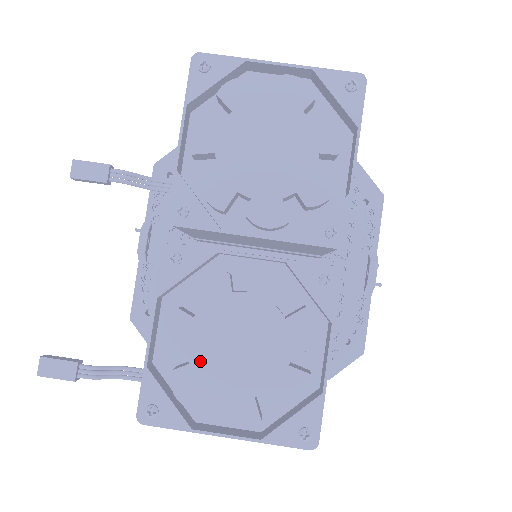
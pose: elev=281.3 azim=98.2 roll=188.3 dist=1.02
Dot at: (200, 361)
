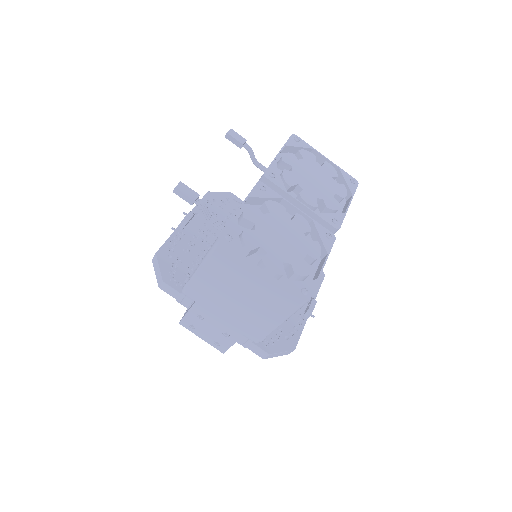
Dot at: (261, 232)
